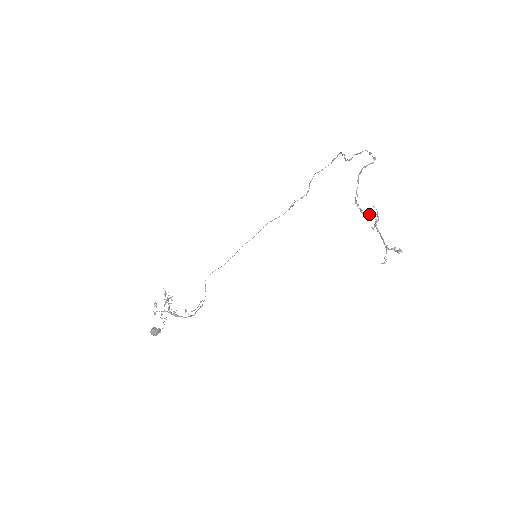
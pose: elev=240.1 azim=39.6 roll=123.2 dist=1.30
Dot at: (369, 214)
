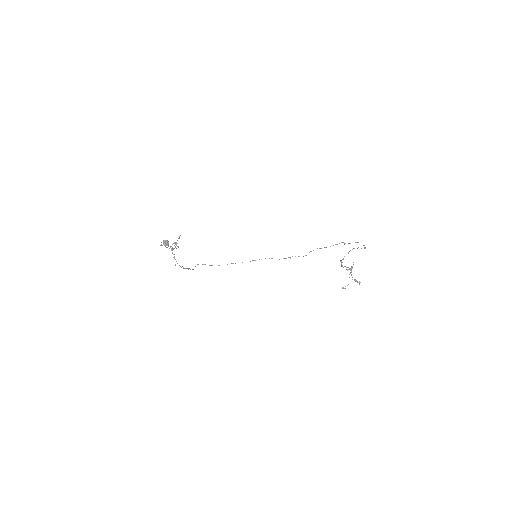
Dot at: (347, 267)
